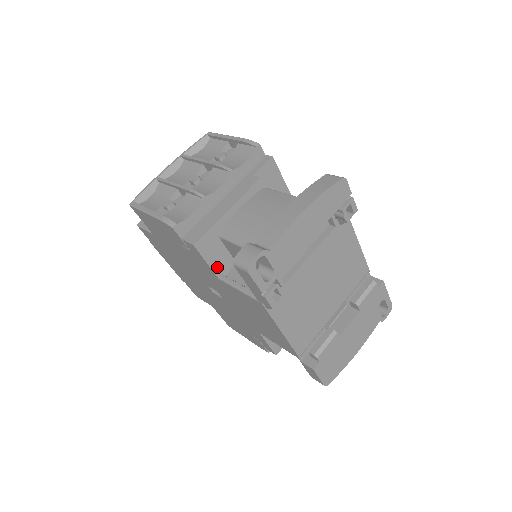
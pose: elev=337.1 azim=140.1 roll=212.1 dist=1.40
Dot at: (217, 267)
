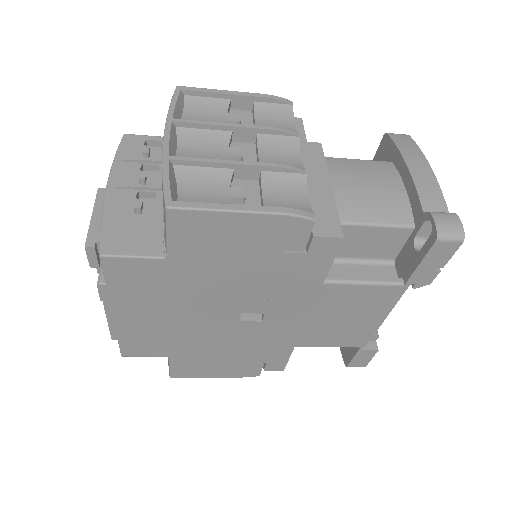
Dot at: occluded
